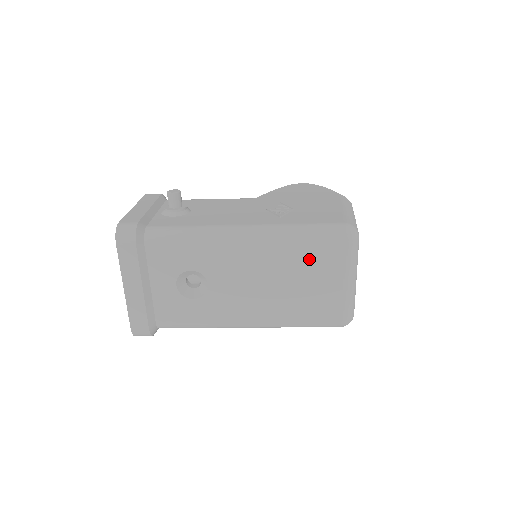
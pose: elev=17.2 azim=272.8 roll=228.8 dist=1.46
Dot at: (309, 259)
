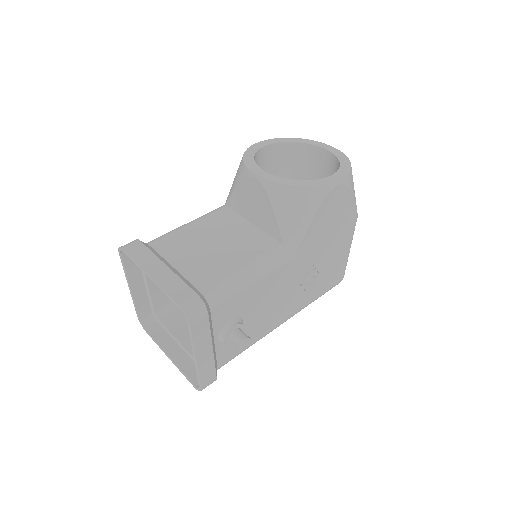
Dot at: occluded
